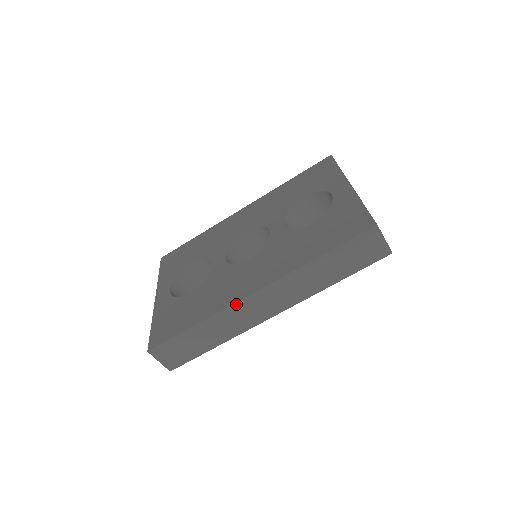
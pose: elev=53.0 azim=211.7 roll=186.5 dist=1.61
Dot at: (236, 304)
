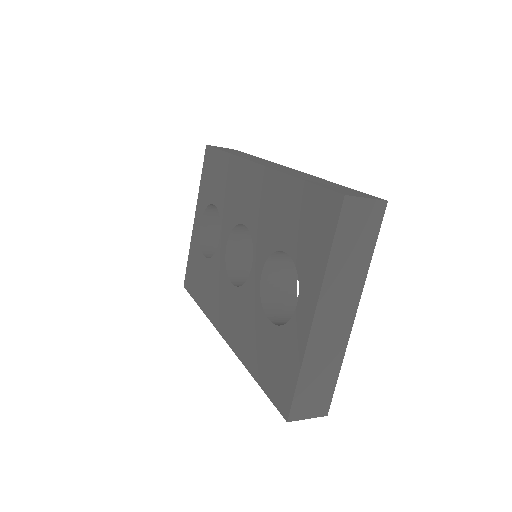
Dot at: (216, 327)
